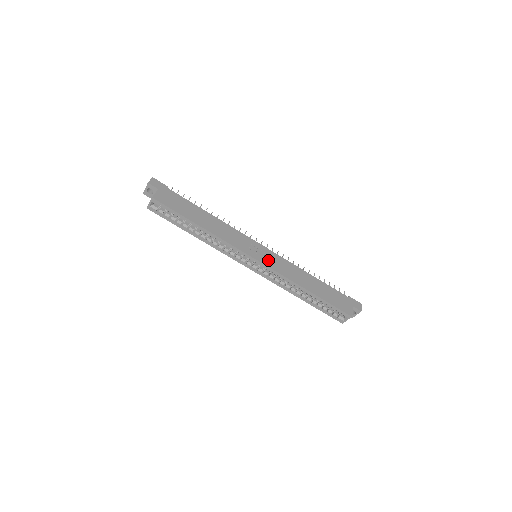
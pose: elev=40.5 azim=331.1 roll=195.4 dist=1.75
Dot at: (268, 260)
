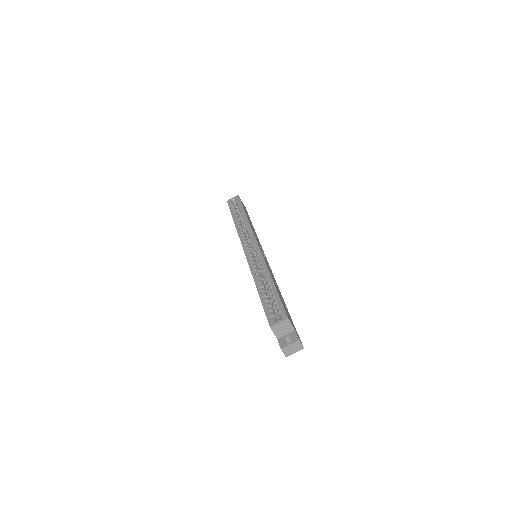
Dot at: occluded
